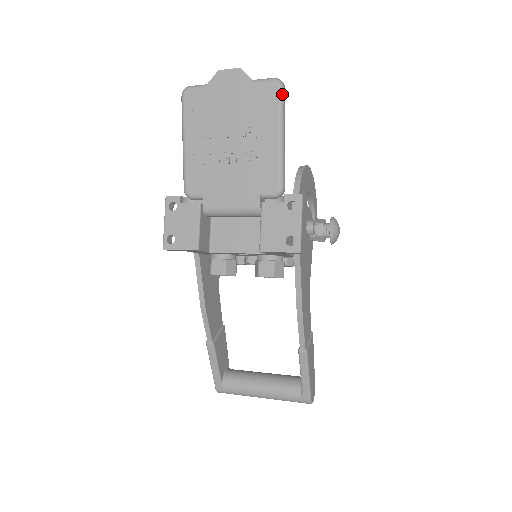
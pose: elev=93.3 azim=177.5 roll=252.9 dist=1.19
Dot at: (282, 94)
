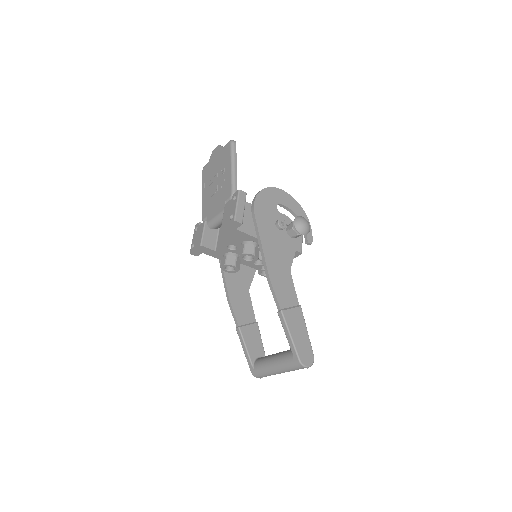
Dot at: (232, 146)
